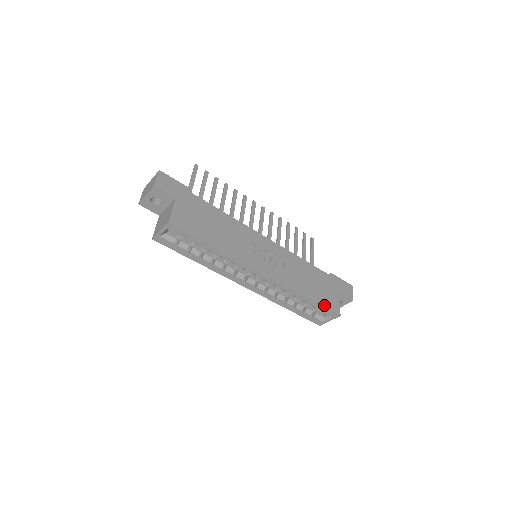
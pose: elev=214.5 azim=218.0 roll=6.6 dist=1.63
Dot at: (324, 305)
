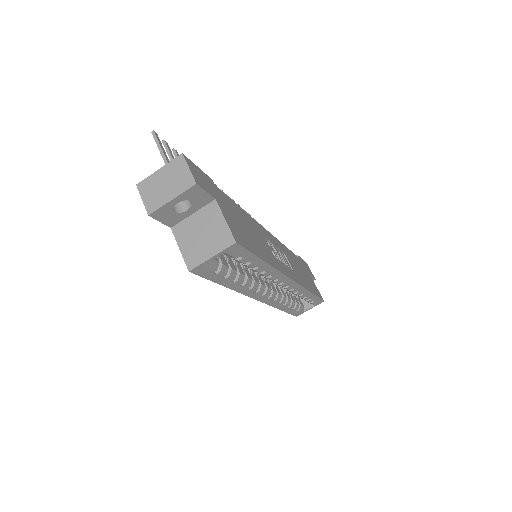
Dot at: (317, 295)
